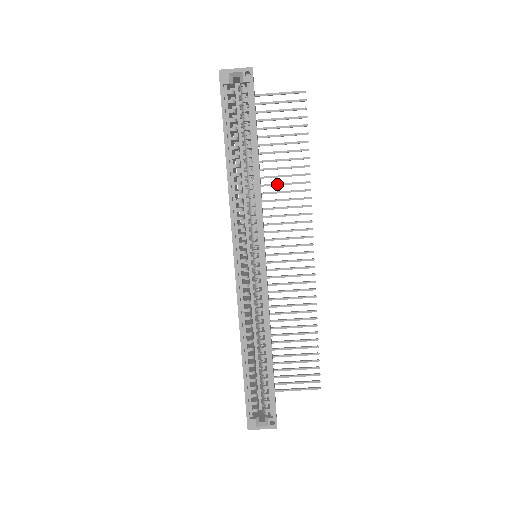
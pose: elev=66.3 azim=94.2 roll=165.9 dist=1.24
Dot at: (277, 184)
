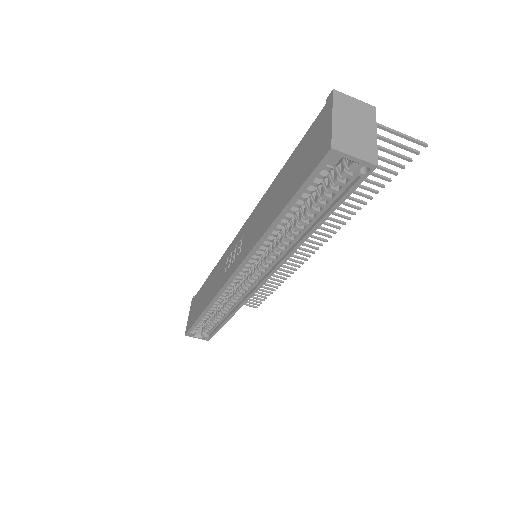
Dot at: occluded
